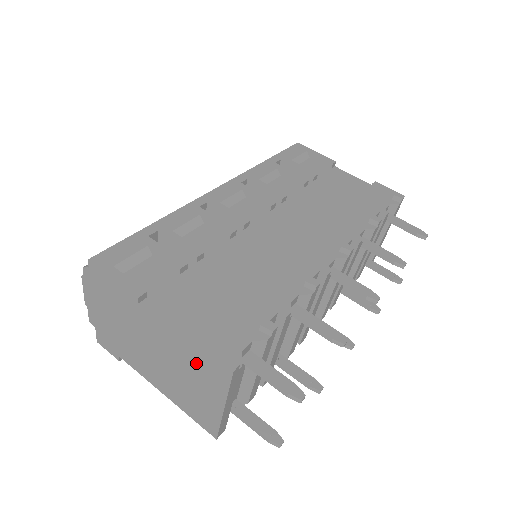
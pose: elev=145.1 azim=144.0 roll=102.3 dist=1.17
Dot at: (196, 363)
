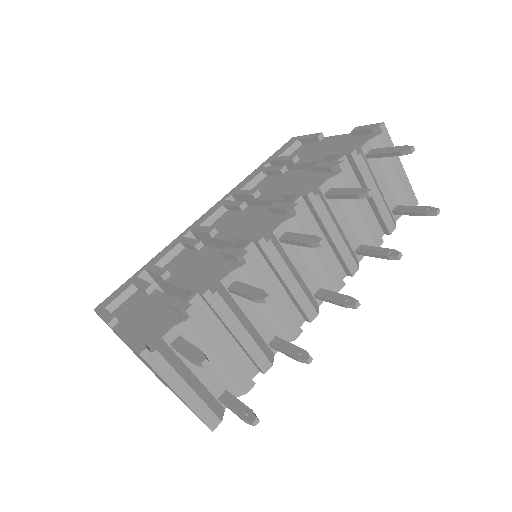
Dot at: occluded
